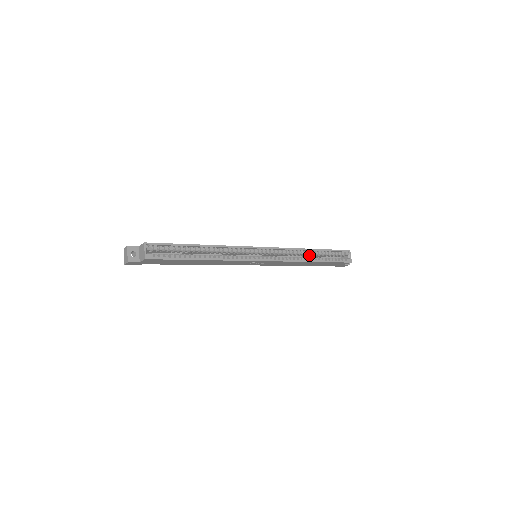
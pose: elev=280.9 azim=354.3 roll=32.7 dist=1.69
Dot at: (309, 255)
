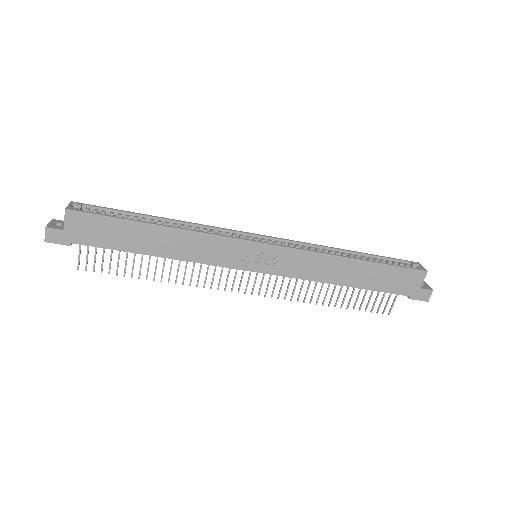
Dot at: occluded
